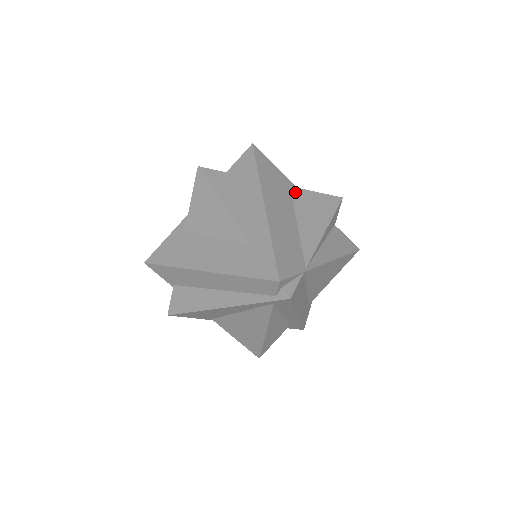
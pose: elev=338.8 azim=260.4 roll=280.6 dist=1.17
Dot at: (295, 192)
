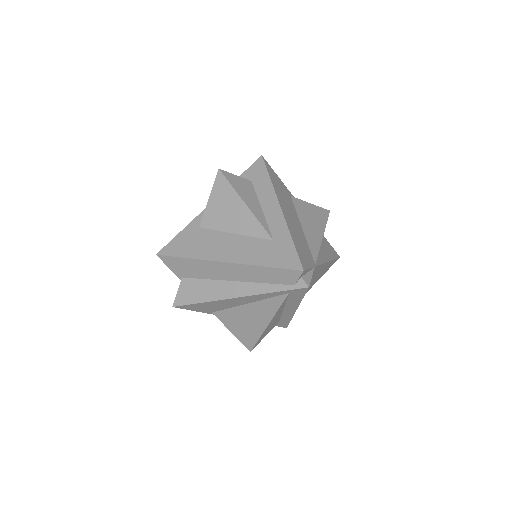
Dot at: (295, 201)
